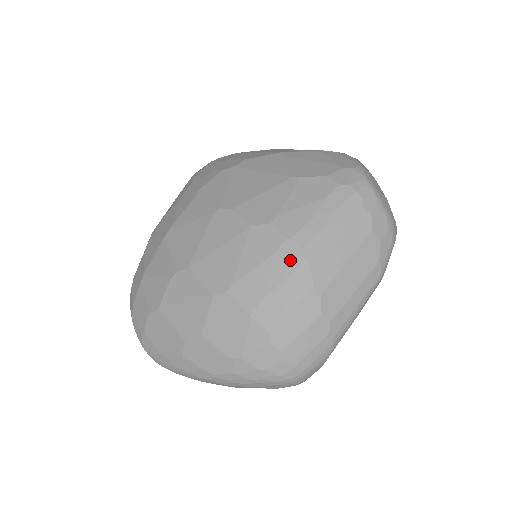
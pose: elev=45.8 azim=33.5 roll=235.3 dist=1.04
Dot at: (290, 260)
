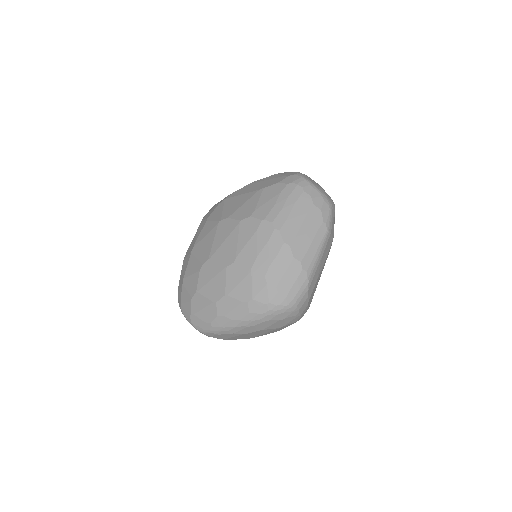
Dot at: (266, 231)
